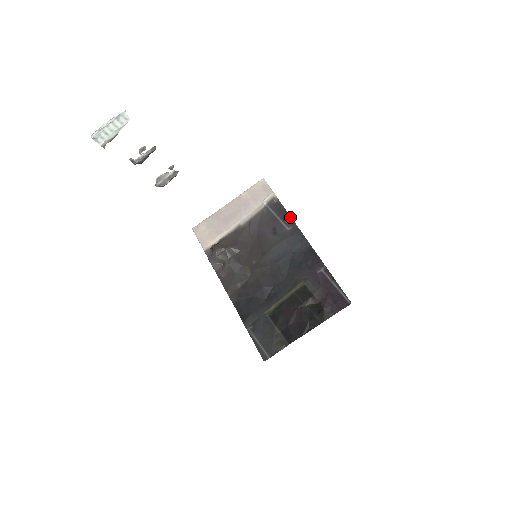
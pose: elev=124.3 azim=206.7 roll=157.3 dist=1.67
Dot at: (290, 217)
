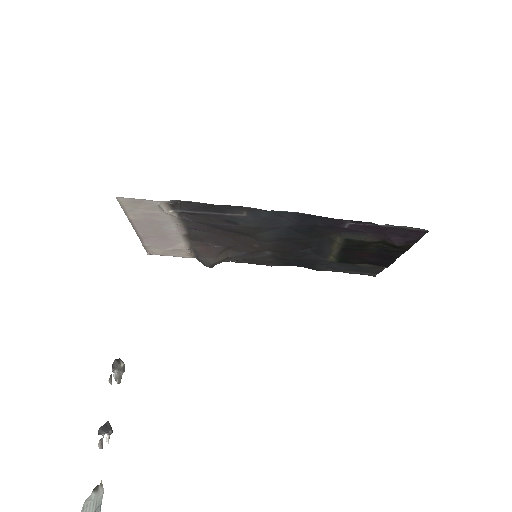
Dot at: (225, 206)
